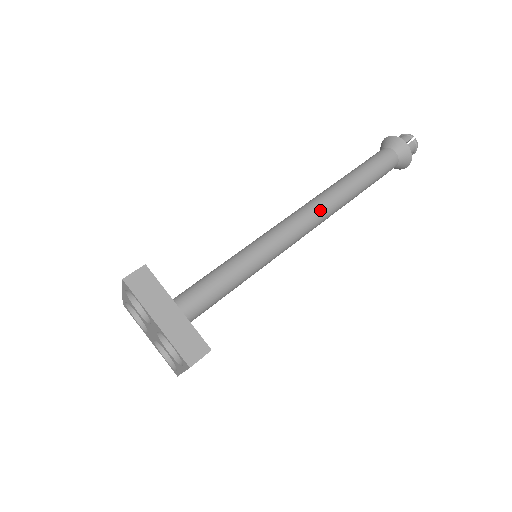
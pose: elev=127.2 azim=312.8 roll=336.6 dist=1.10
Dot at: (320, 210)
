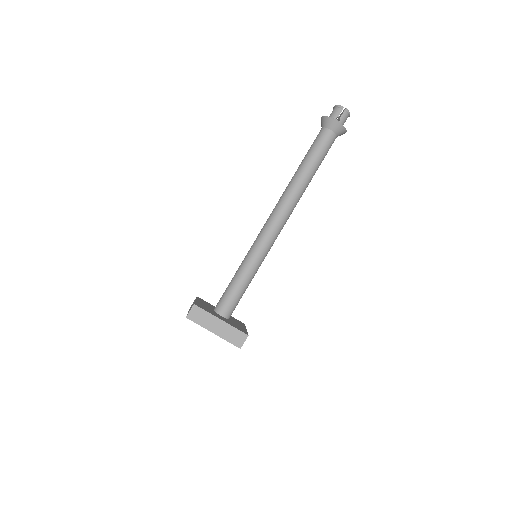
Dot at: (287, 208)
